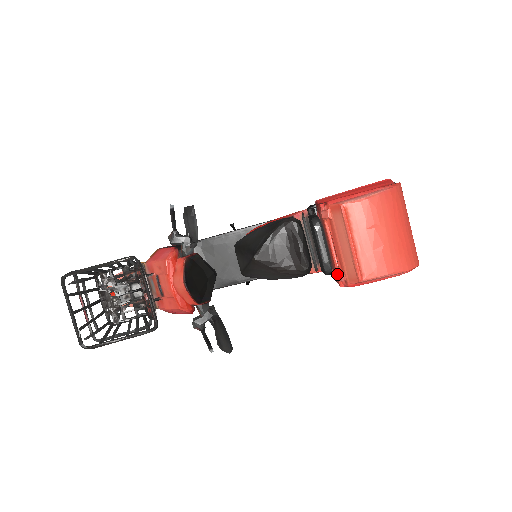
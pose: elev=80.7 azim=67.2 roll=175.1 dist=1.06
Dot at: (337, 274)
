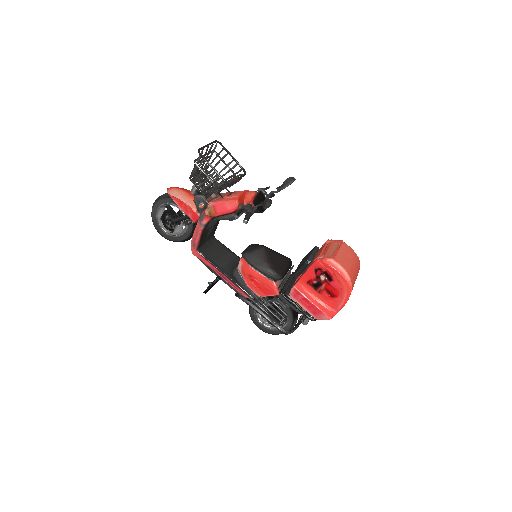
Dot at: (320, 255)
